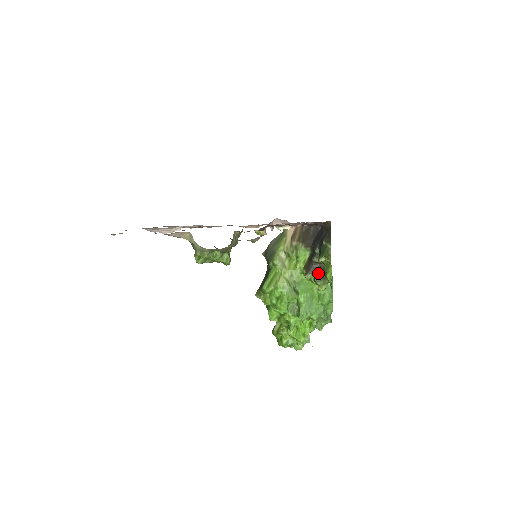
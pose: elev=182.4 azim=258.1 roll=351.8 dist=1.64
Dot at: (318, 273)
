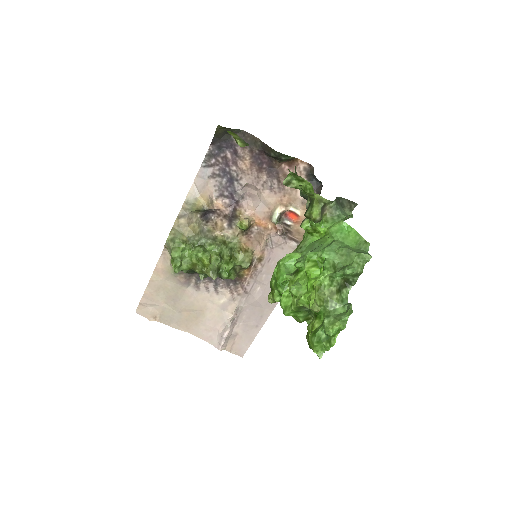
Dot at: occluded
